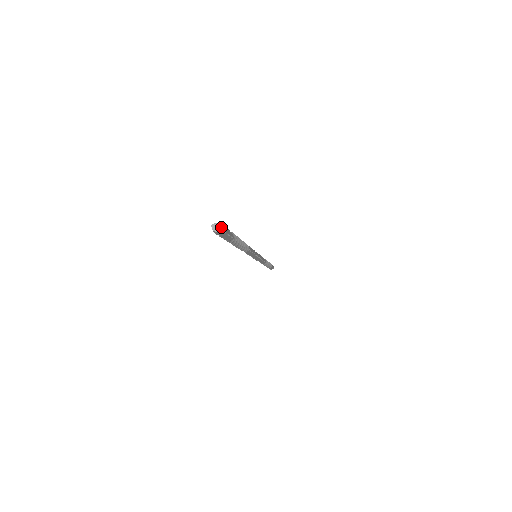
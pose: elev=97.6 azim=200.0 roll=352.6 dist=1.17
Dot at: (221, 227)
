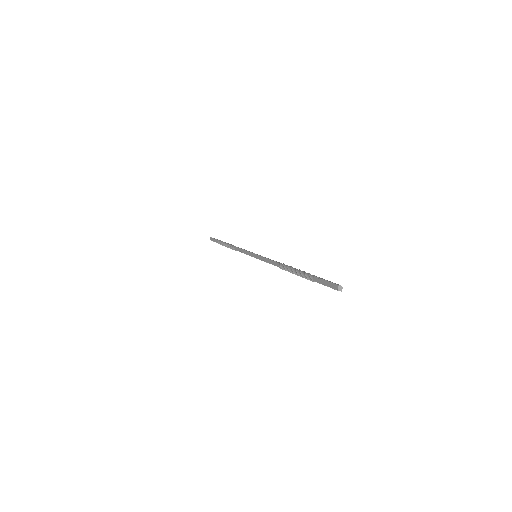
Dot at: (341, 289)
